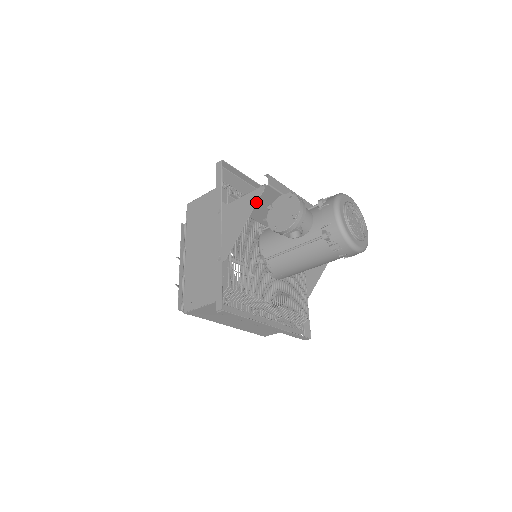
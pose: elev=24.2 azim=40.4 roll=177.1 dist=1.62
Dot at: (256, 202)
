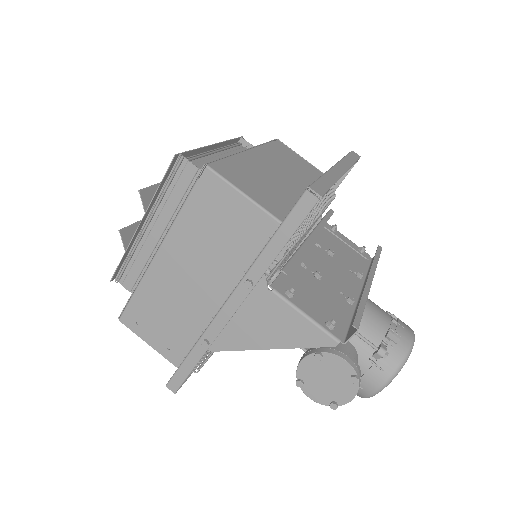
Dot at: occluded
